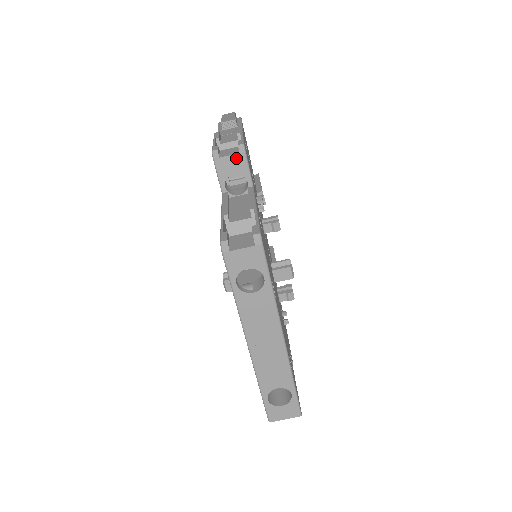
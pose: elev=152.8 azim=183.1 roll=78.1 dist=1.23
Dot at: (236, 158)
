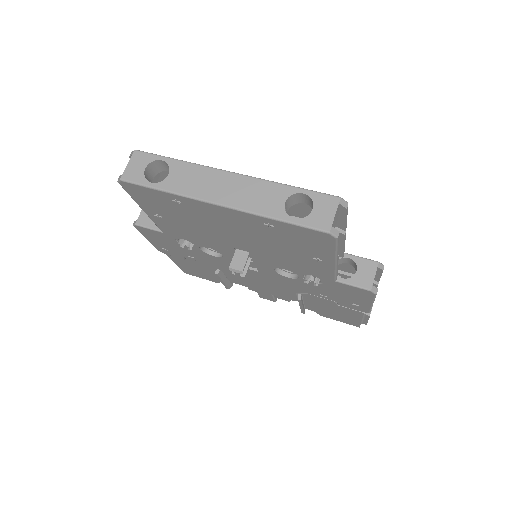
Dot at: occluded
